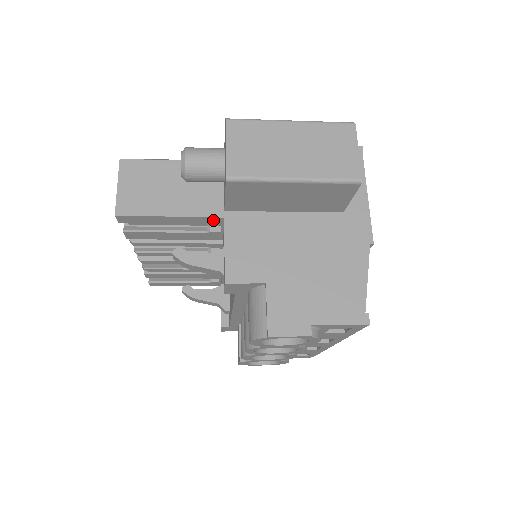
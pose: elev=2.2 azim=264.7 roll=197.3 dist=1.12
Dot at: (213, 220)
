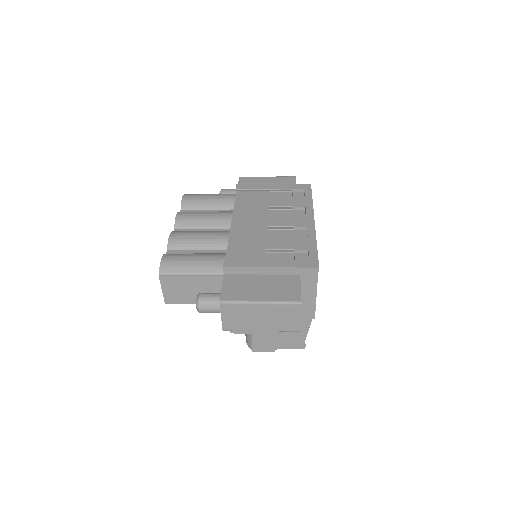
Dot at: occluded
